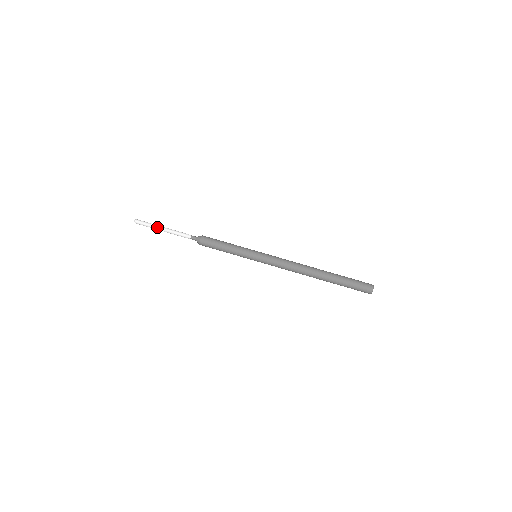
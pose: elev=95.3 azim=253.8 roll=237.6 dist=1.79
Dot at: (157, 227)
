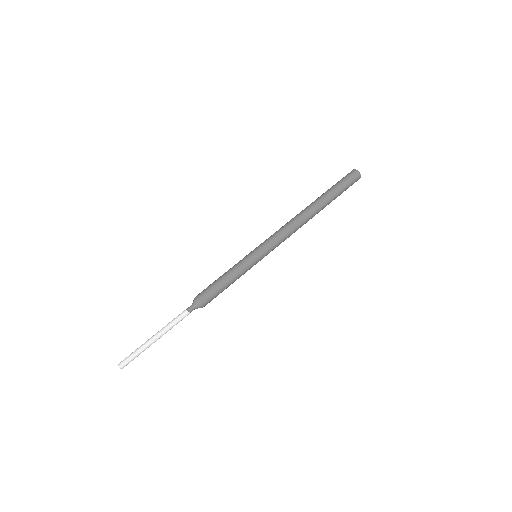
Dot at: (148, 344)
